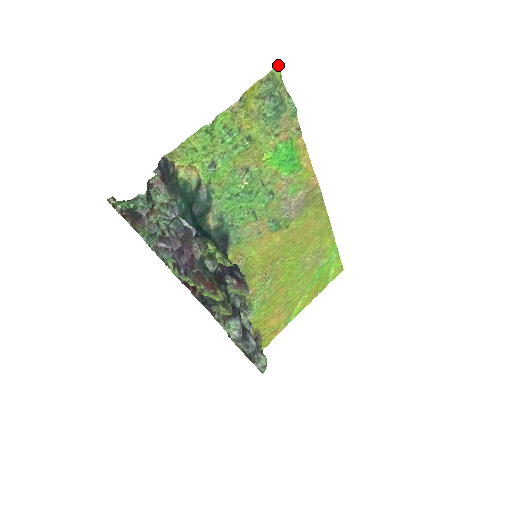
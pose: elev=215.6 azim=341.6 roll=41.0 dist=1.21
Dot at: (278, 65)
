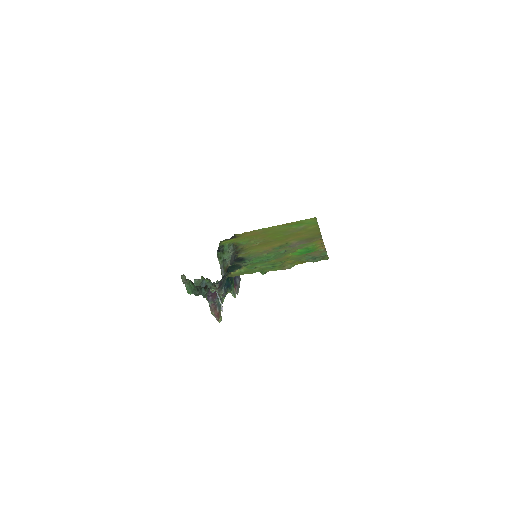
Dot at: occluded
